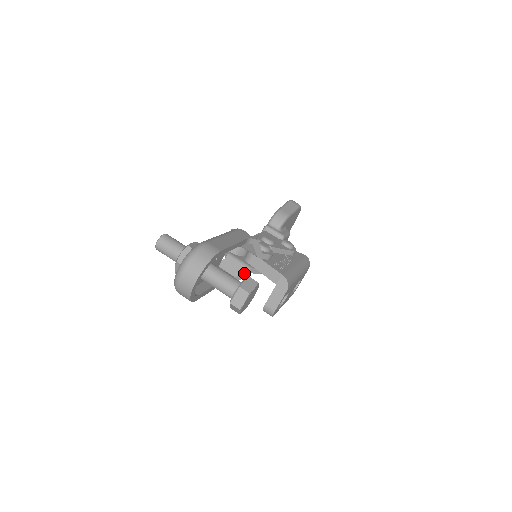
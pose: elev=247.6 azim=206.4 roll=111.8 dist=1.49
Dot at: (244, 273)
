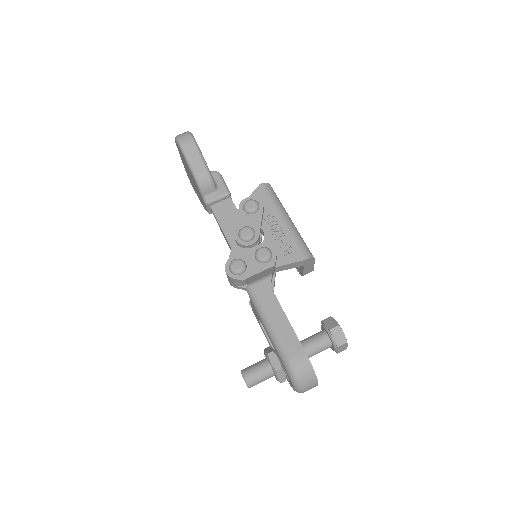
Dot at: (274, 285)
